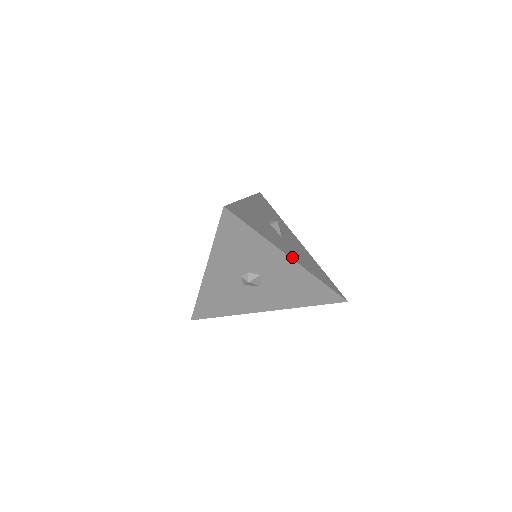
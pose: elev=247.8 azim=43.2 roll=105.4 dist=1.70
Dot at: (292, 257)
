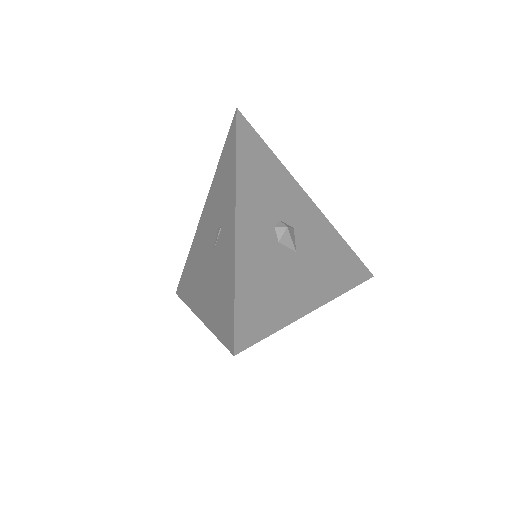
Dot at: (317, 301)
